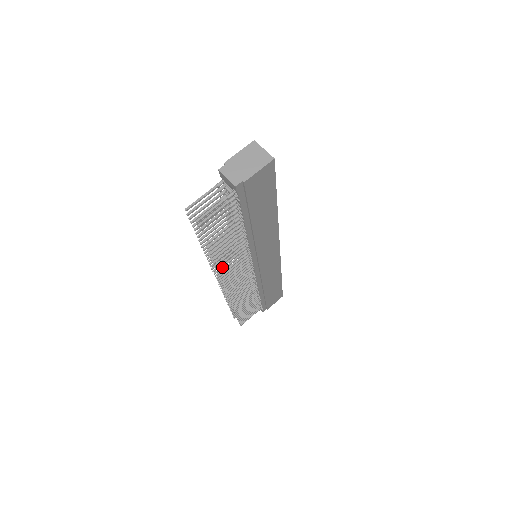
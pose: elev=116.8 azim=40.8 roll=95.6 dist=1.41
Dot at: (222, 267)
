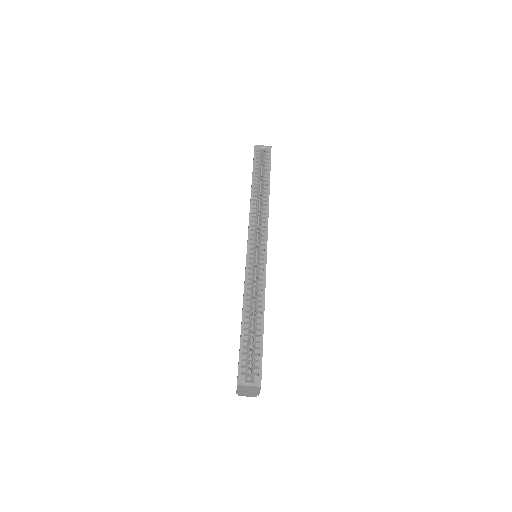
Dot at: occluded
